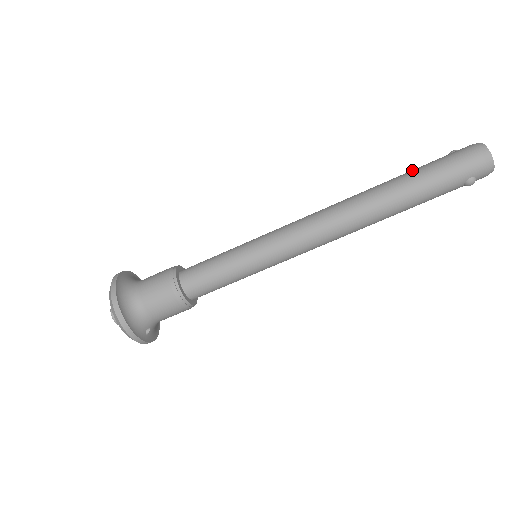
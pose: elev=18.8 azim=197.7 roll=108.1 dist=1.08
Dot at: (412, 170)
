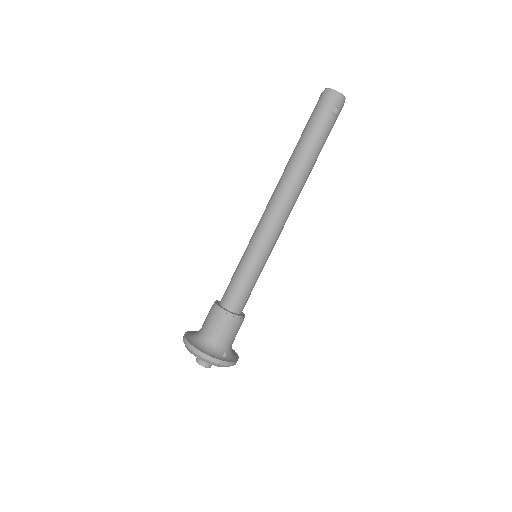
Dot at: (301, 135)
